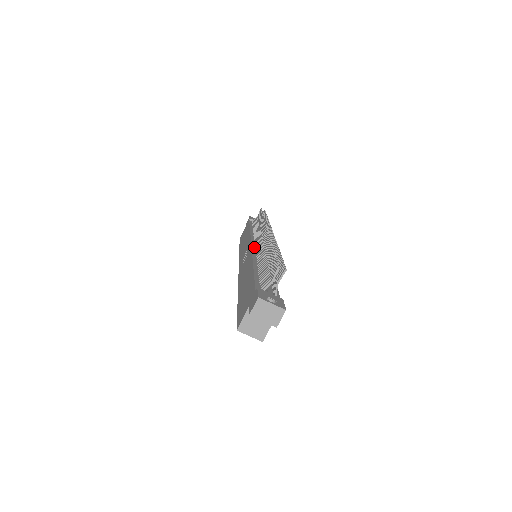
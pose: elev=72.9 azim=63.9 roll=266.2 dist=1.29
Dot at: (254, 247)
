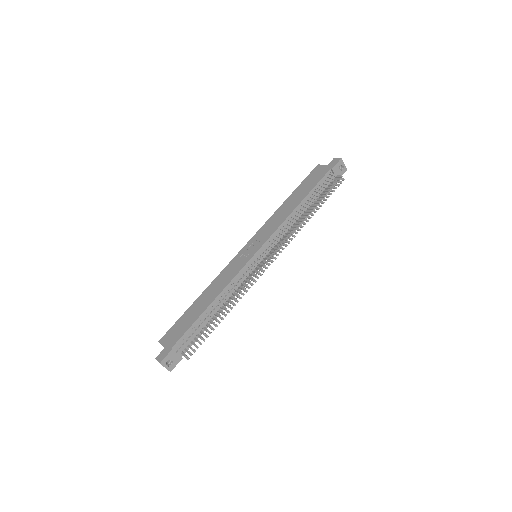
Dot at: (252, 260)
